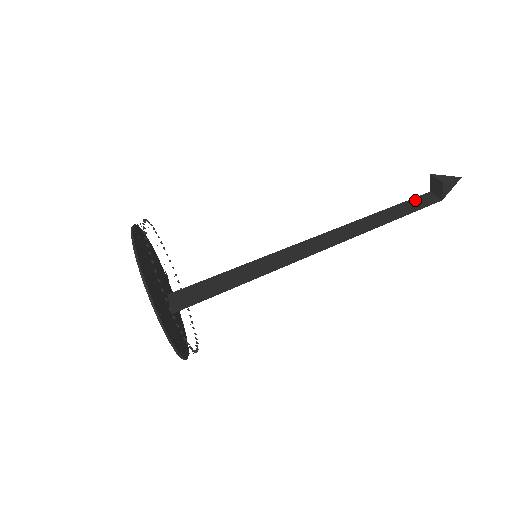
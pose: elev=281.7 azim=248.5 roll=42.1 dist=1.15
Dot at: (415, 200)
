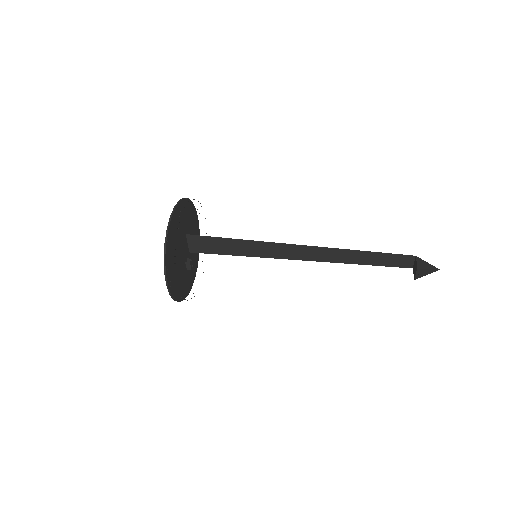
Dot at: occluded
